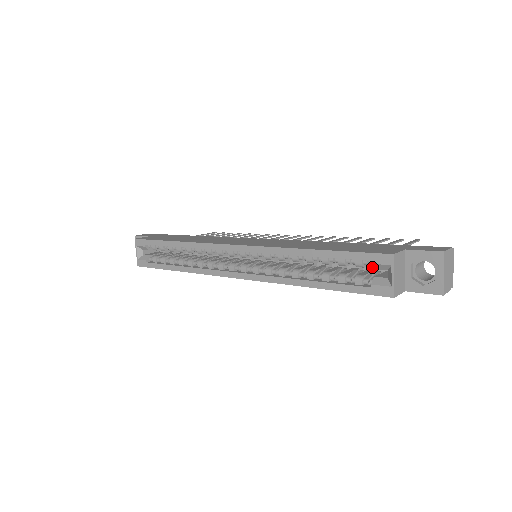
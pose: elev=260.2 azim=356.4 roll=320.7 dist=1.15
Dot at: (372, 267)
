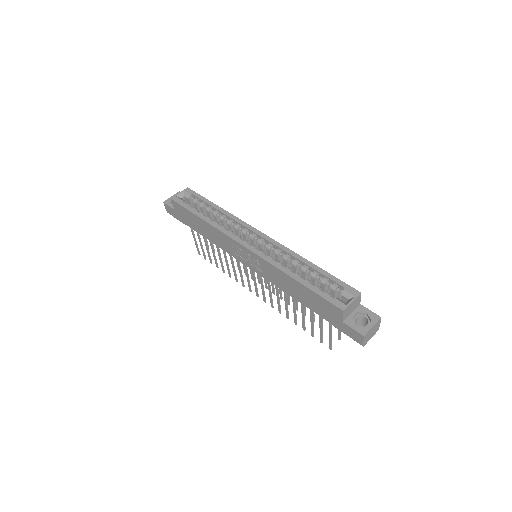
Dot at: occluded
